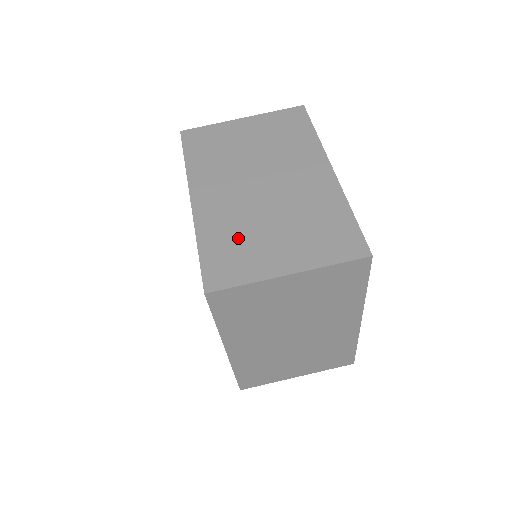
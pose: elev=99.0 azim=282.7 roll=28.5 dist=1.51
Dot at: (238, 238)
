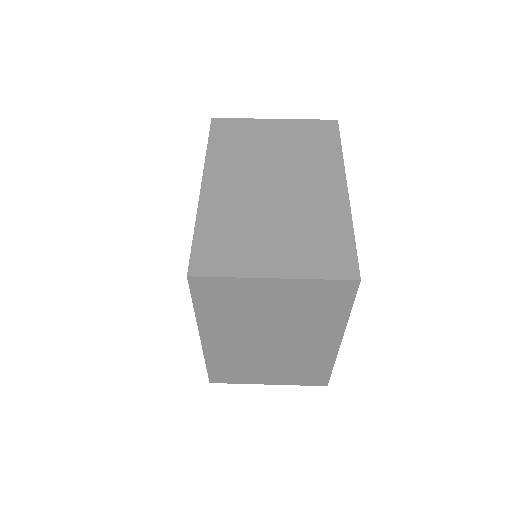
Dot at: (235, 231)
